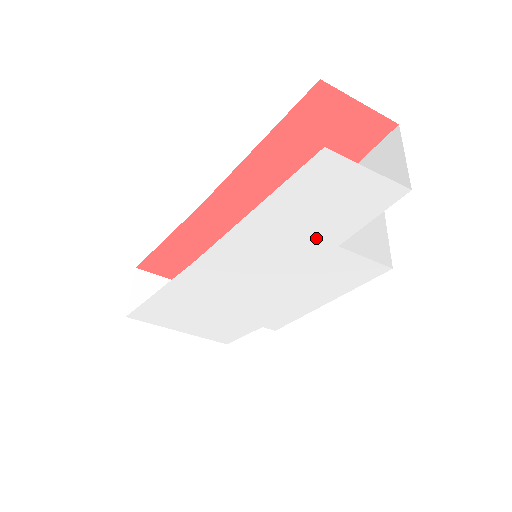
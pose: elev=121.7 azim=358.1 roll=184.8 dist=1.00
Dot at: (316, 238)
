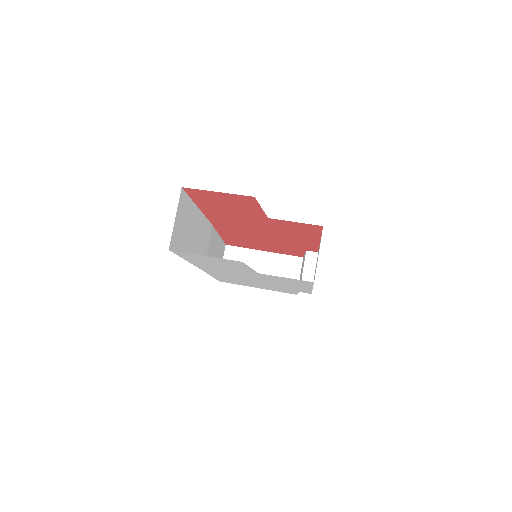
Dot at: (240, 270)
